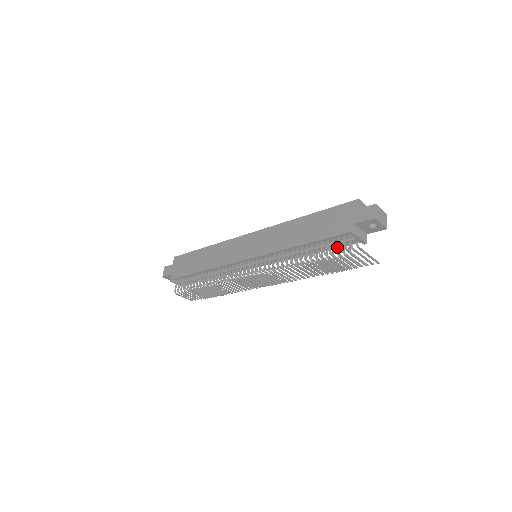
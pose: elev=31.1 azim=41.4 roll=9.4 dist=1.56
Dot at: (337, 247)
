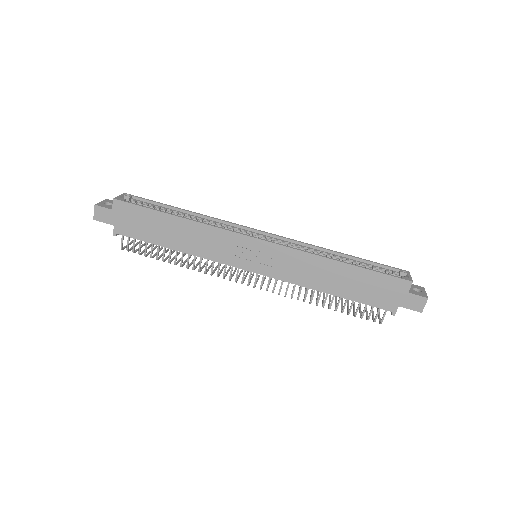
Dot at: (370, 314)
